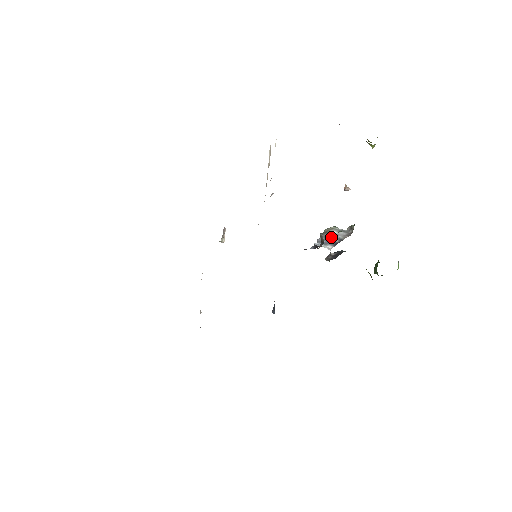
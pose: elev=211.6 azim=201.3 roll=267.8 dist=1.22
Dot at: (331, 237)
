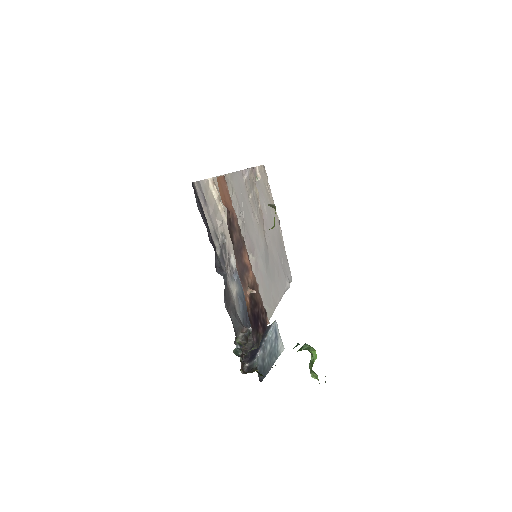
Dot at: occluded
